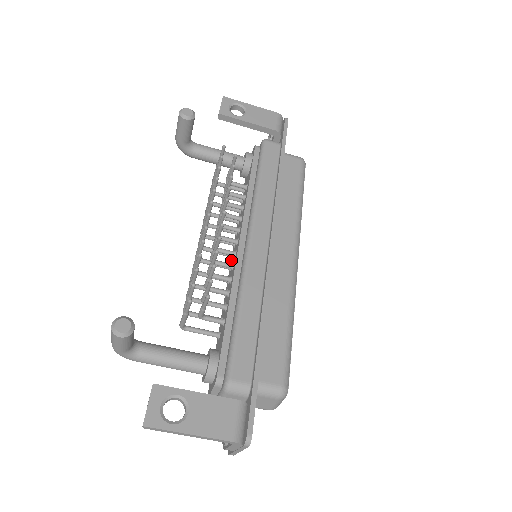
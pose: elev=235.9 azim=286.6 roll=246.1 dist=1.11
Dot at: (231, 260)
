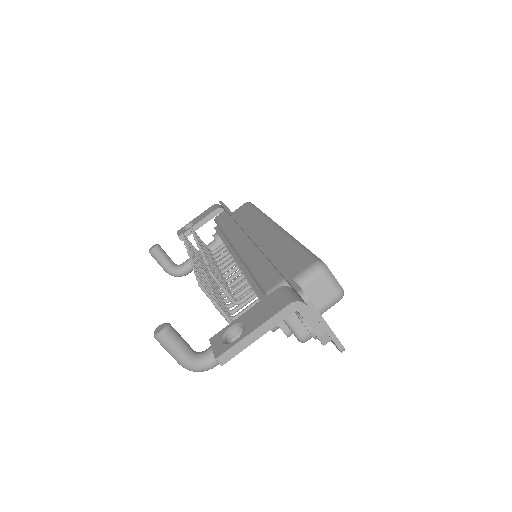
Dot at: occluded
